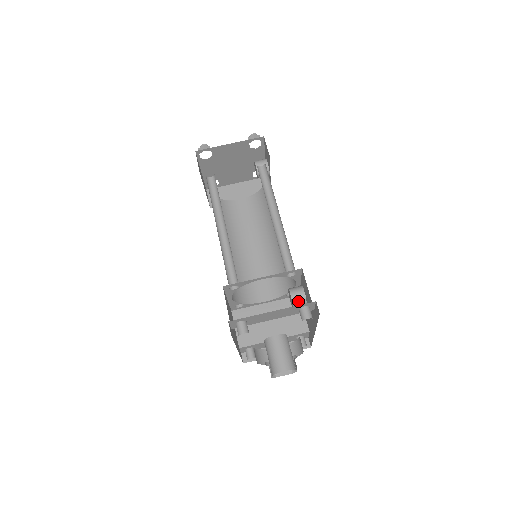
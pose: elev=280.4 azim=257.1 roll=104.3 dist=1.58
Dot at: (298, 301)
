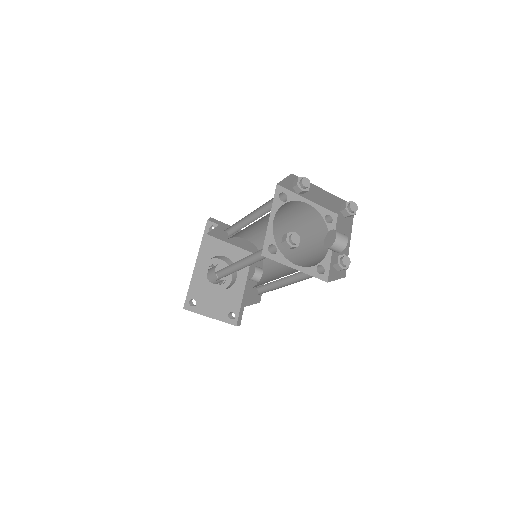
Dot at: occluded
